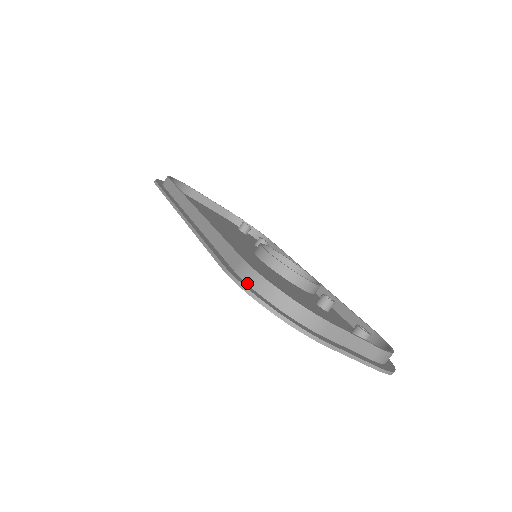
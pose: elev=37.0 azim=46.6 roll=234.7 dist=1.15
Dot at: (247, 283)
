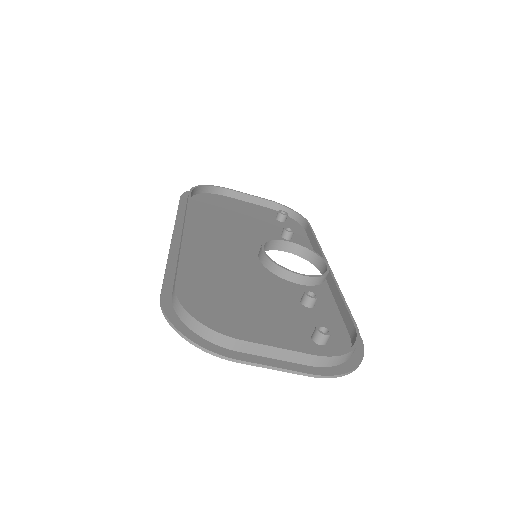
Dot at: (174, 309)
